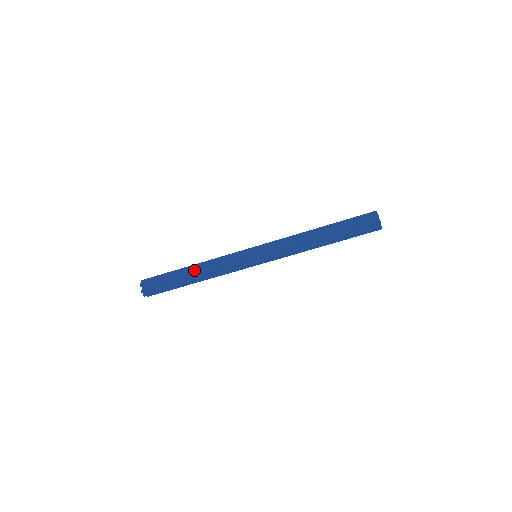
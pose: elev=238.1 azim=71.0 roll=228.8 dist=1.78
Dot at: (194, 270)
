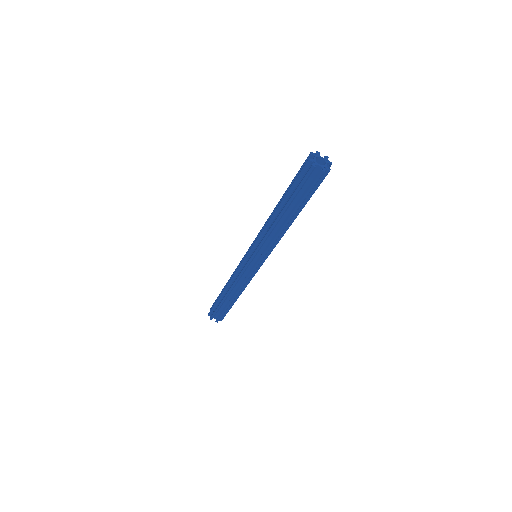
Dot at: (229, 294)
